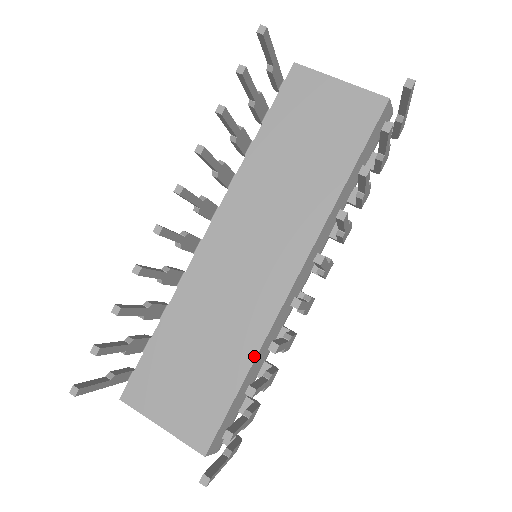
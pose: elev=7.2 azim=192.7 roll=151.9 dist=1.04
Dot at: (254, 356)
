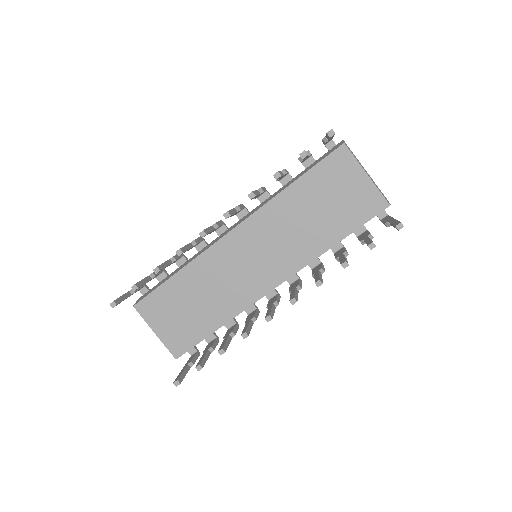
Dot at: (229, 320)
